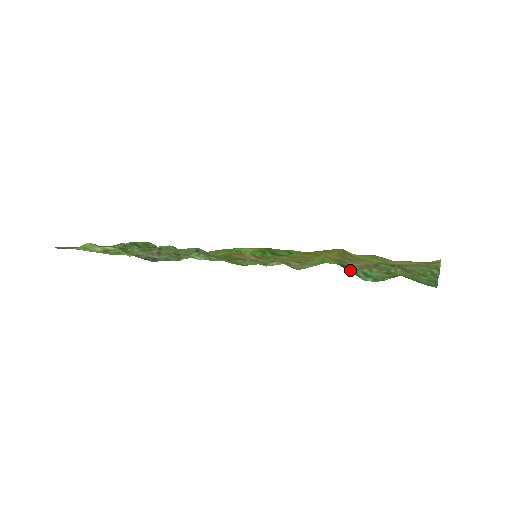
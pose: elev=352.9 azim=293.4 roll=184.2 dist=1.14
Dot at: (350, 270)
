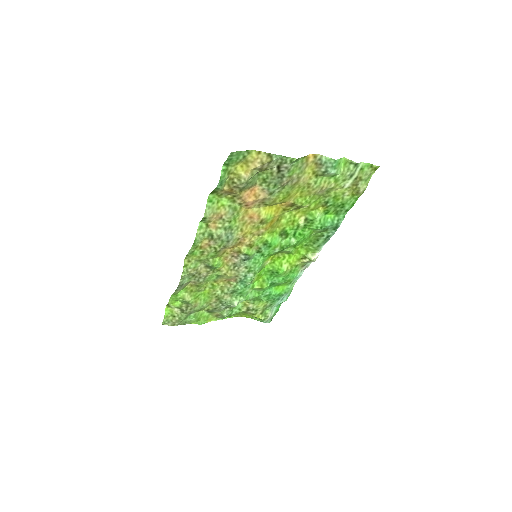
Dot at: (215, 190)
